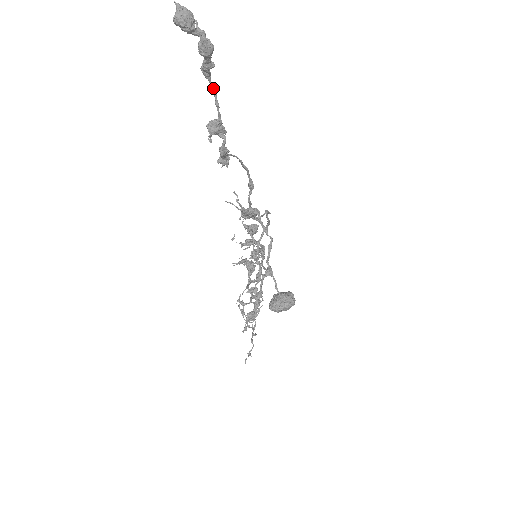
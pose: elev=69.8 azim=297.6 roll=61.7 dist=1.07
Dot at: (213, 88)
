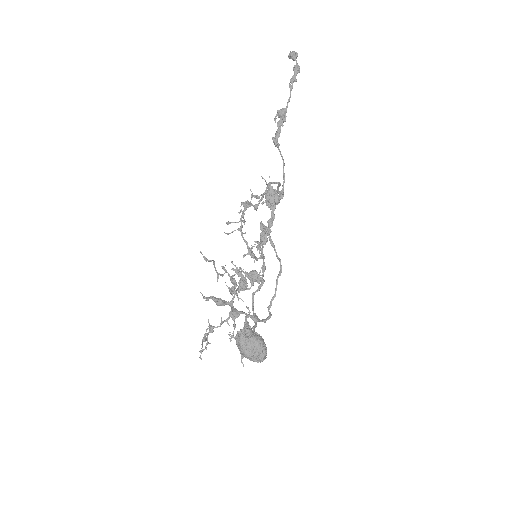
Dot at: occluded
